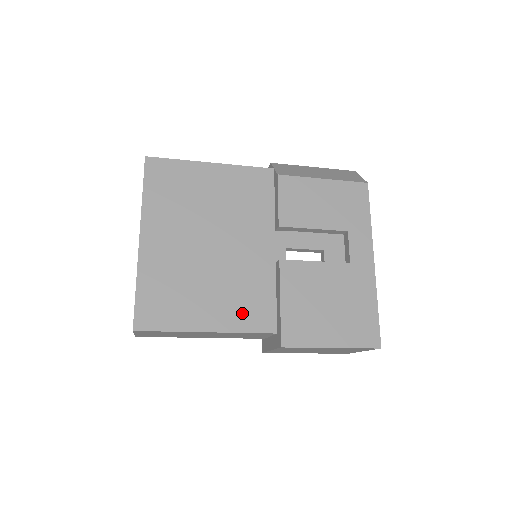
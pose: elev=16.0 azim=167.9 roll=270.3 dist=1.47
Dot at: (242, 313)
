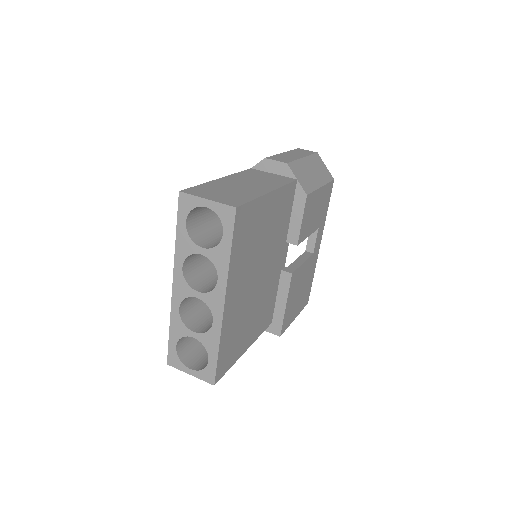
Dot at: (262, 322)
